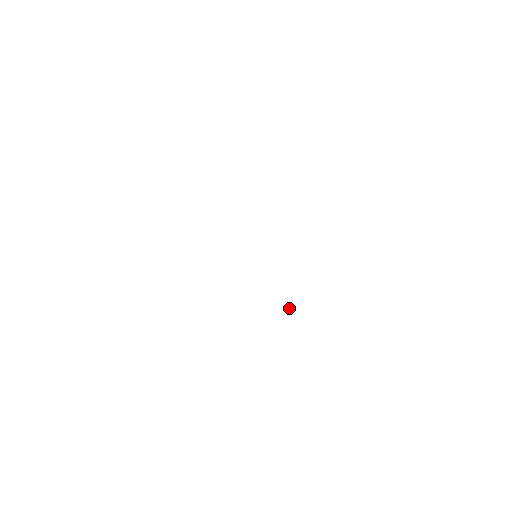
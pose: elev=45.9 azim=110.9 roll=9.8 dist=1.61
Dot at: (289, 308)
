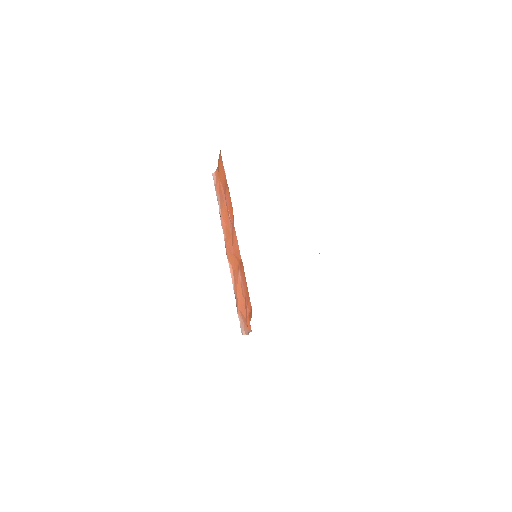
Dot at: occluded
